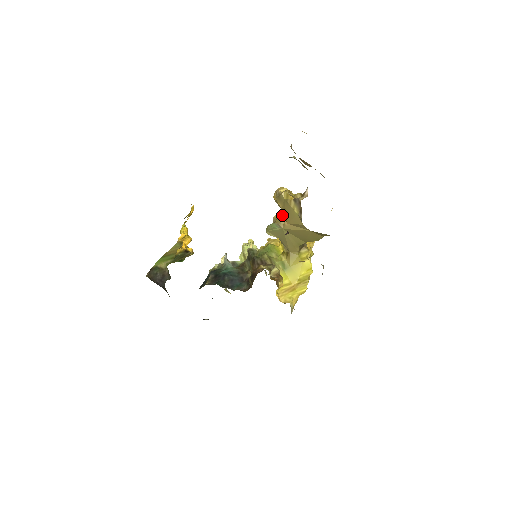
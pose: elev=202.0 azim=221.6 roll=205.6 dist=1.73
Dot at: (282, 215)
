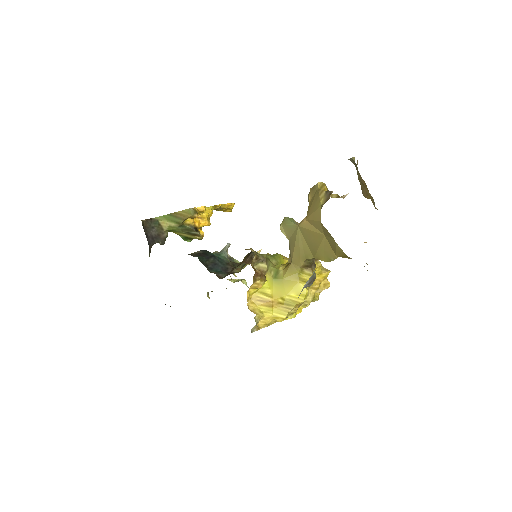
Dot at: occluded
